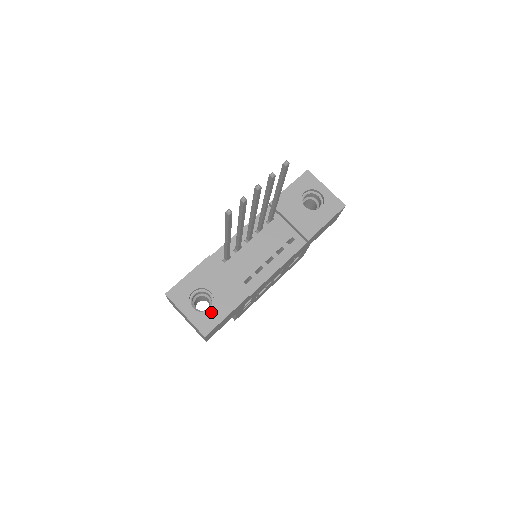
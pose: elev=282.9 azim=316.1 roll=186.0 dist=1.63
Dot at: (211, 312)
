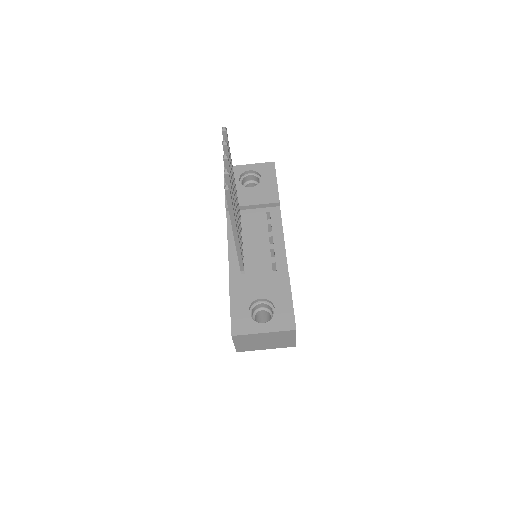
Dot at: (278, 310)
